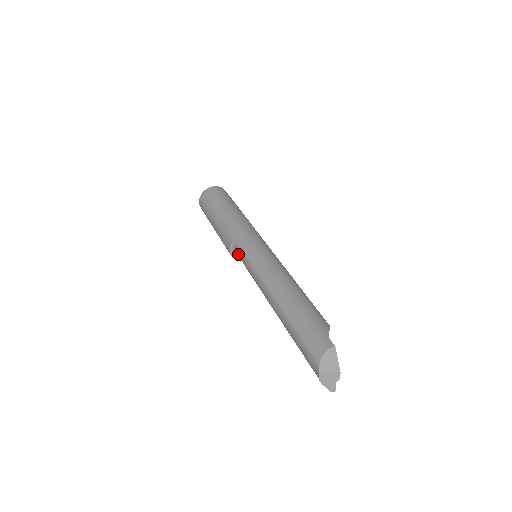
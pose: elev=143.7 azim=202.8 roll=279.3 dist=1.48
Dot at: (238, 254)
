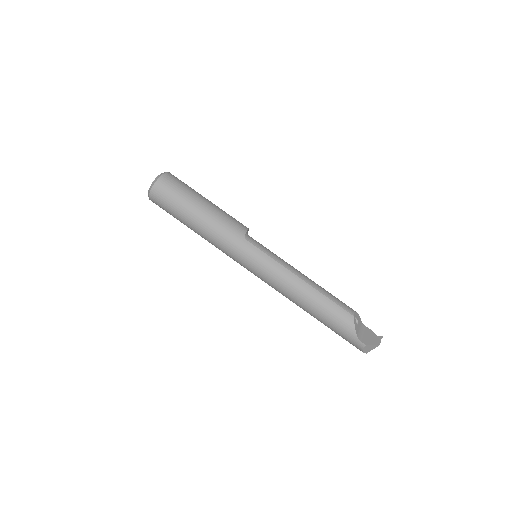
Dot at: occluded
